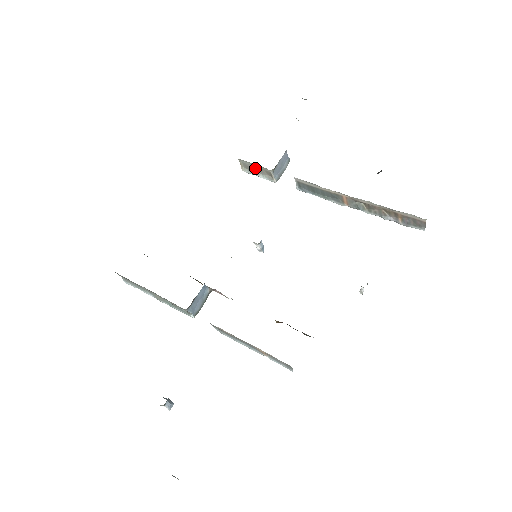
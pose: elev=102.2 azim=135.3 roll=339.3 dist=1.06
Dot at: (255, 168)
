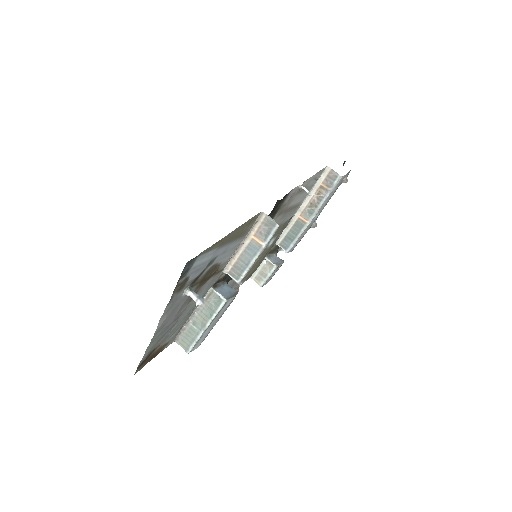
Dot at: (262, 272)
